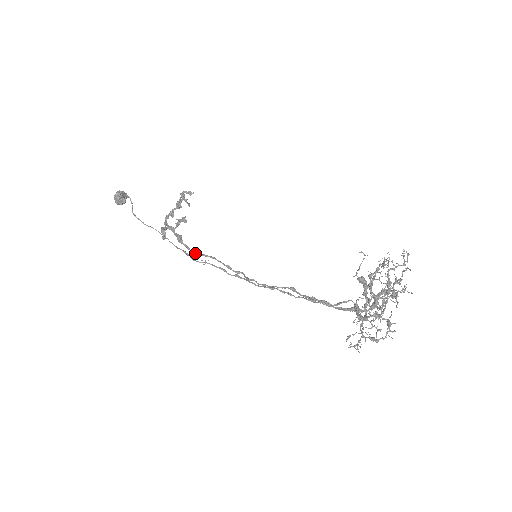
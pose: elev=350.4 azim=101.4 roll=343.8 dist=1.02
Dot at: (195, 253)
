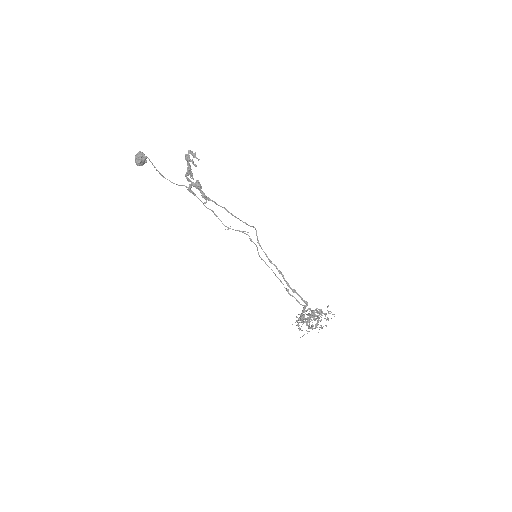
Dot at: occluded
